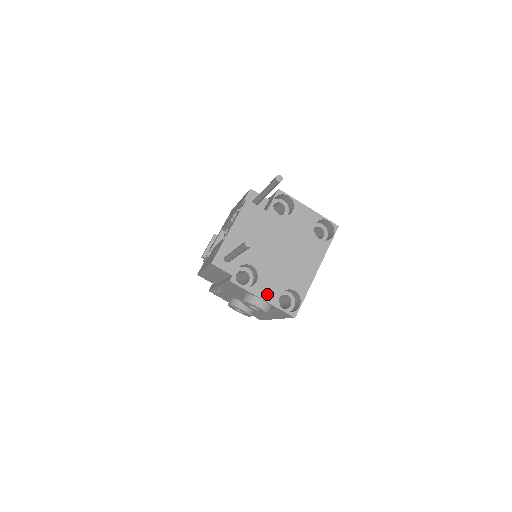
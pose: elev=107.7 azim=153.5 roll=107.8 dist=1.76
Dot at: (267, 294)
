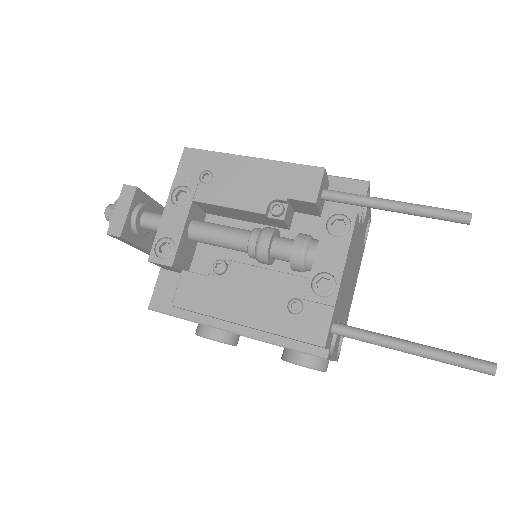
Dot at: (336, 350)
